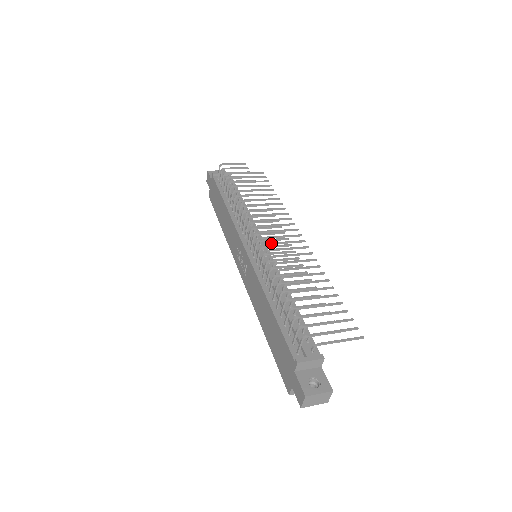
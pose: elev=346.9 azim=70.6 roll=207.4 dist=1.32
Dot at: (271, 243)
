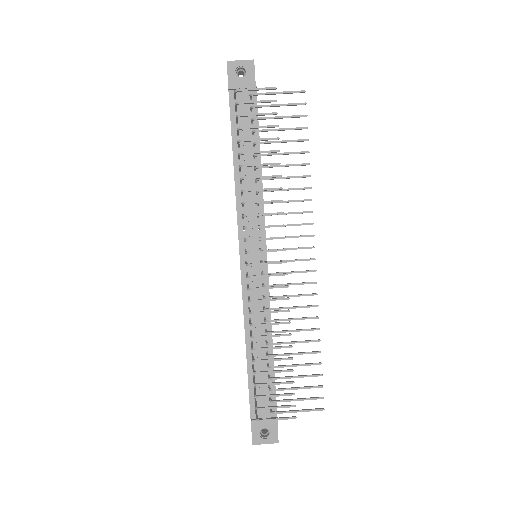
Dot at: occluded
